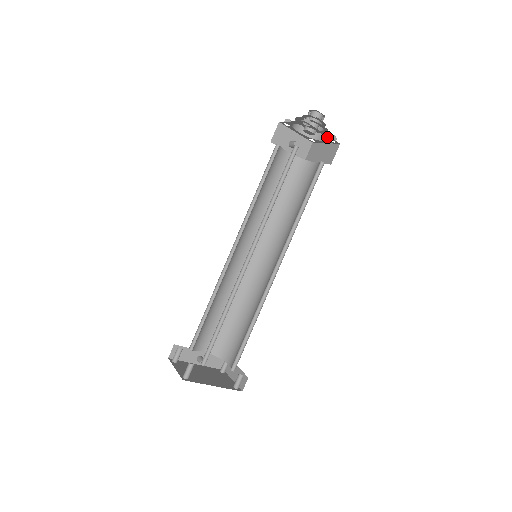
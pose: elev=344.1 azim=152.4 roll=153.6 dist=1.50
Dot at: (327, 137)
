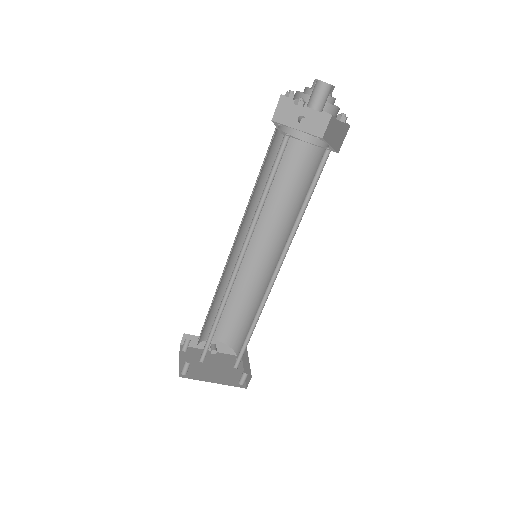
Dot at: occluded
